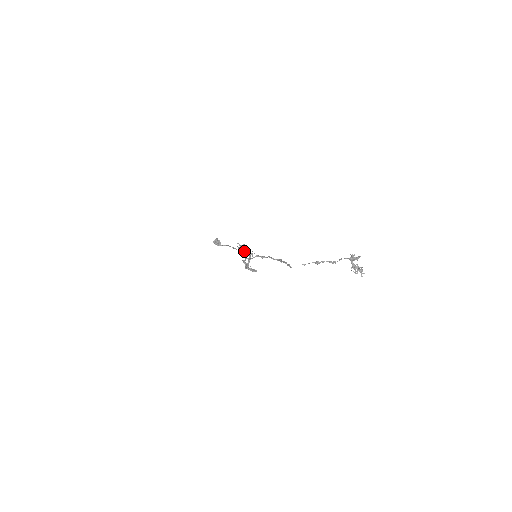
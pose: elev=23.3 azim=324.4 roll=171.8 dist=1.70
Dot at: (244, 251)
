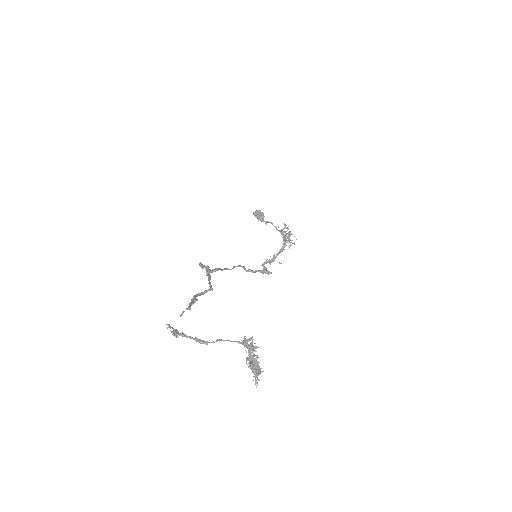
Dot at: (283, 236)
